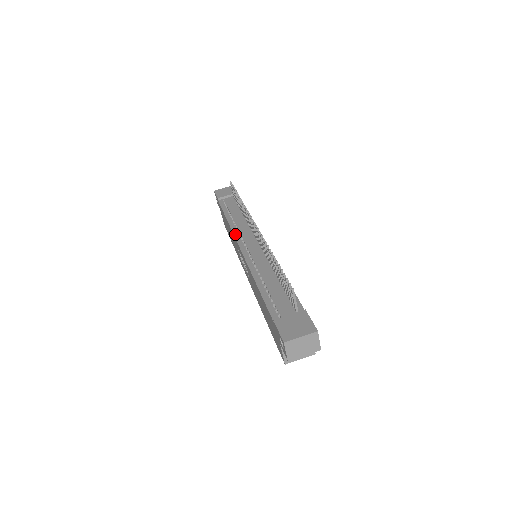
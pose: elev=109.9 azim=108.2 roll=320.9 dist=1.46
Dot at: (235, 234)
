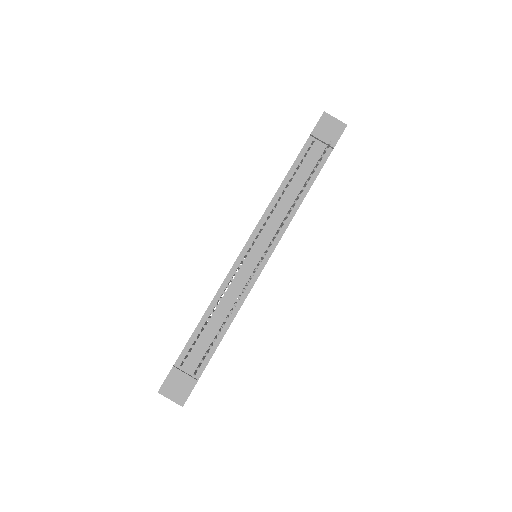
Dot at: (260, 222)
